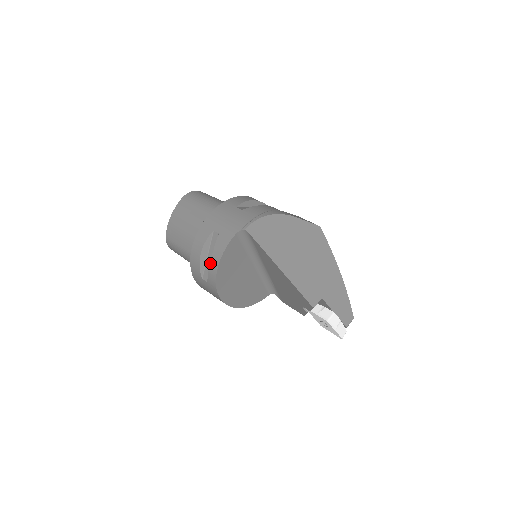
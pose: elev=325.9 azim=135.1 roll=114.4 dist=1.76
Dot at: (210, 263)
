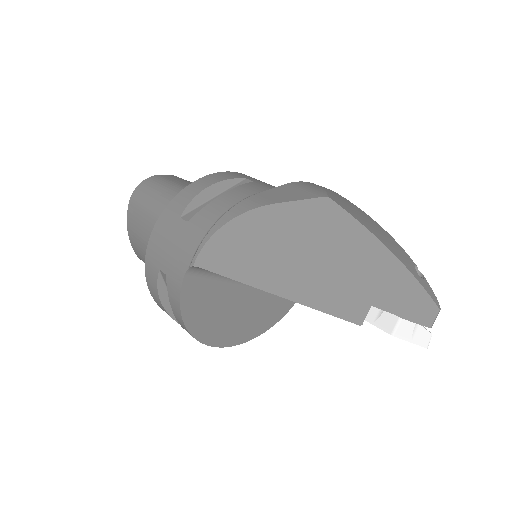
Dot at: (175, 317)
